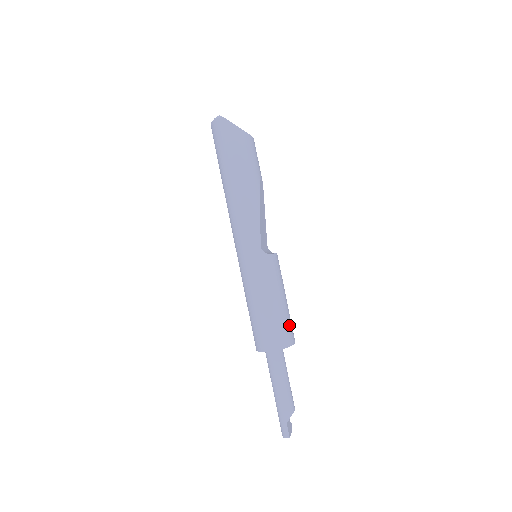
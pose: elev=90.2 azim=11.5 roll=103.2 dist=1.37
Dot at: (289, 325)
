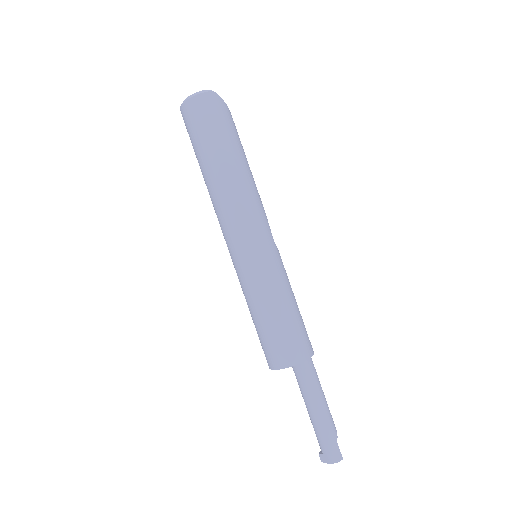
Dot at: occluded
